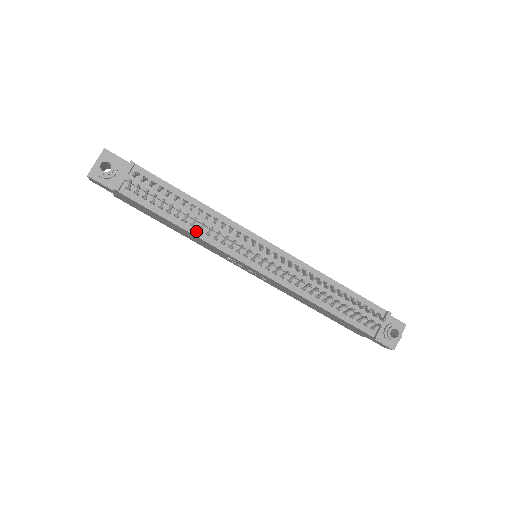
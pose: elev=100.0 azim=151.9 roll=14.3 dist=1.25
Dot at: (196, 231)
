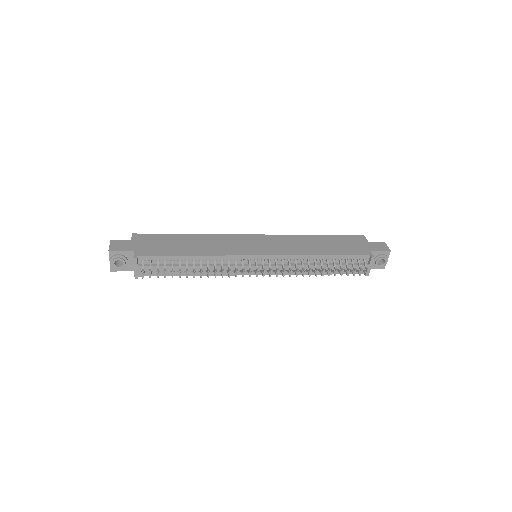
Dot at: (205, 273)
